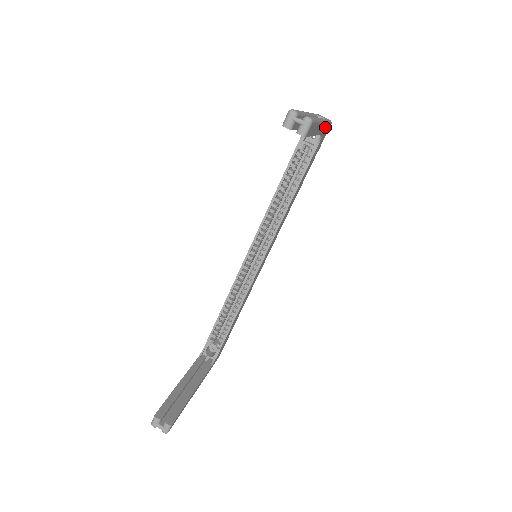
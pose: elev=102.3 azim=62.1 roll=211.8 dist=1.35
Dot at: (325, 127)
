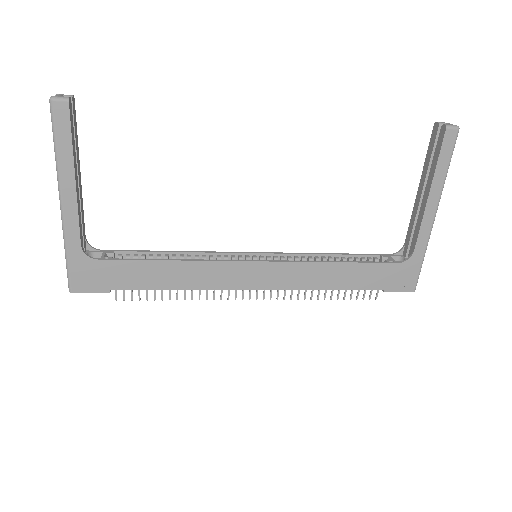
Dot at: (421, 251)
